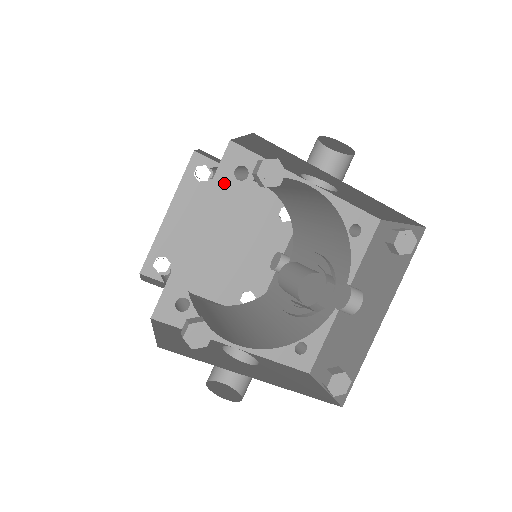
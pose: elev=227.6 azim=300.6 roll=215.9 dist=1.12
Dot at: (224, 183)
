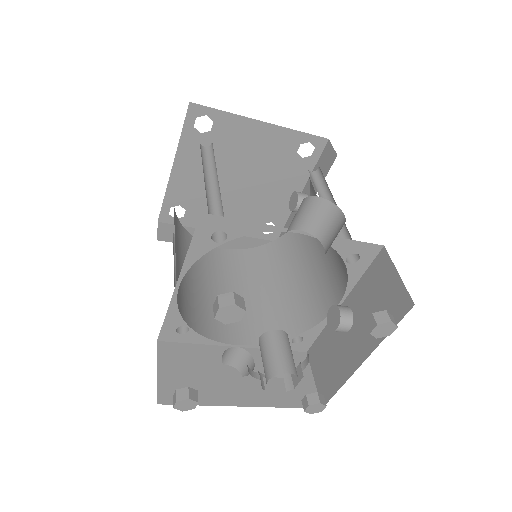
Dot at: (202, 247)
